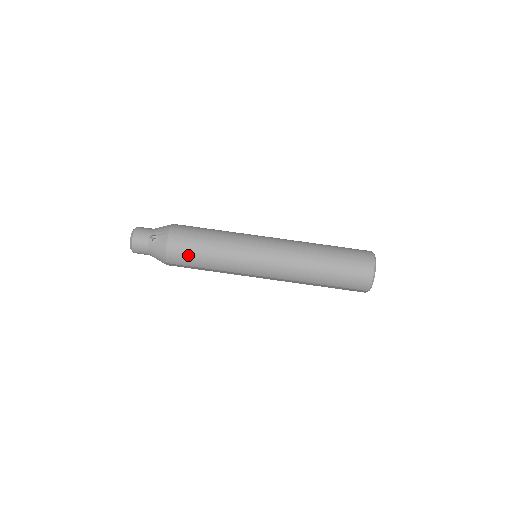
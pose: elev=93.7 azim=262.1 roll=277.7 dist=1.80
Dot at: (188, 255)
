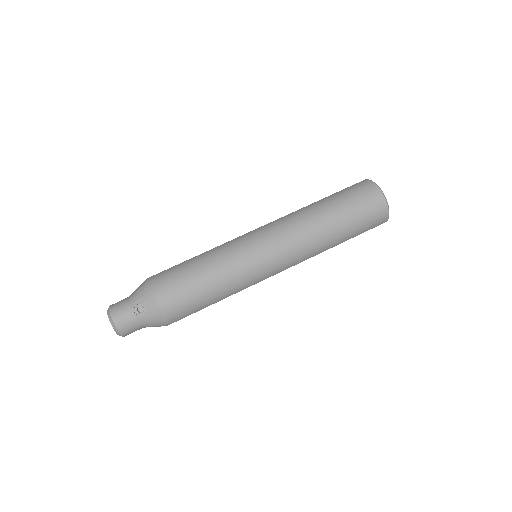
Dot at: (189, 303)
